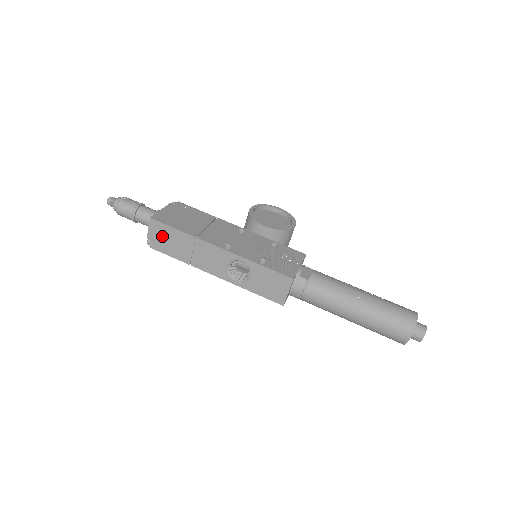
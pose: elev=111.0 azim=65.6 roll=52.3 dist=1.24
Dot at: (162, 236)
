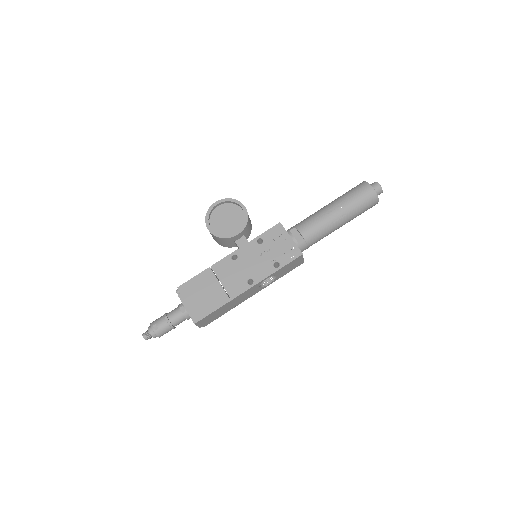
Dot at: (209, 319)
